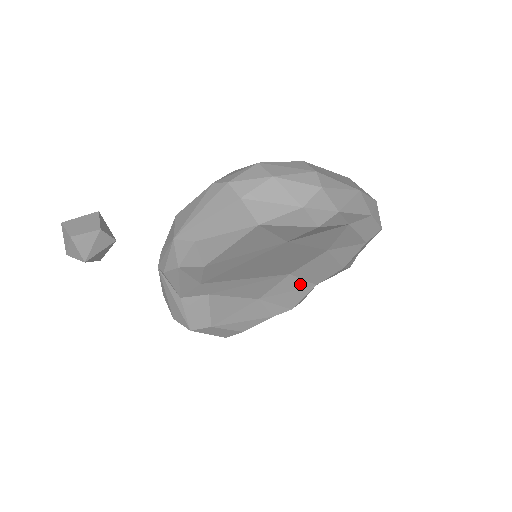
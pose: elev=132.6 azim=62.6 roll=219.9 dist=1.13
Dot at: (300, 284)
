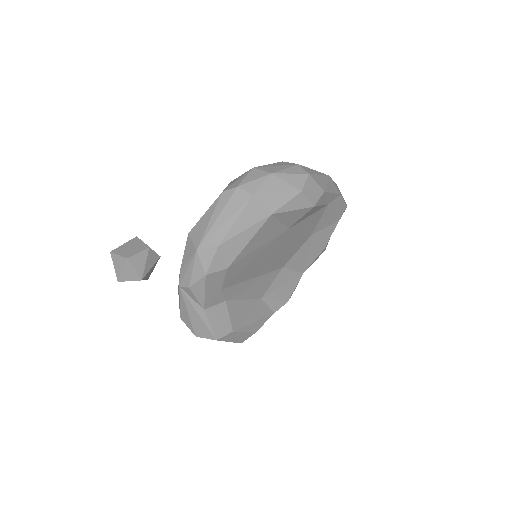
Dot at: (291, 275)
